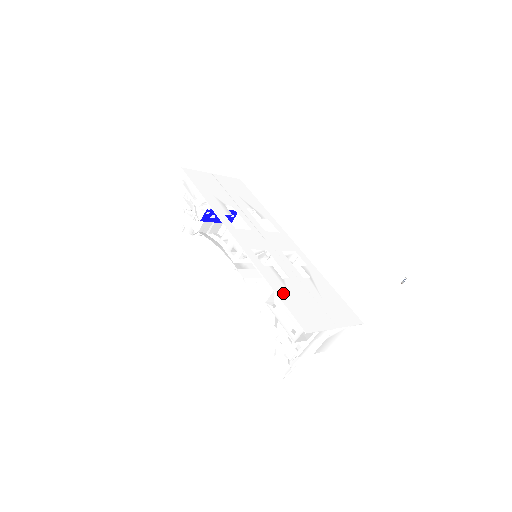
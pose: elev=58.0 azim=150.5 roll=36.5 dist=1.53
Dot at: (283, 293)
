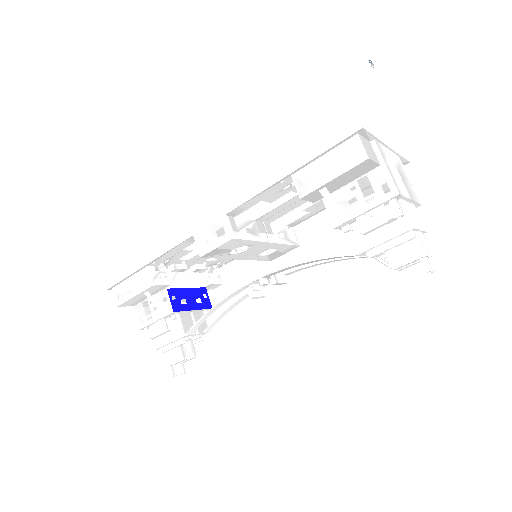
Dot at: occluded
